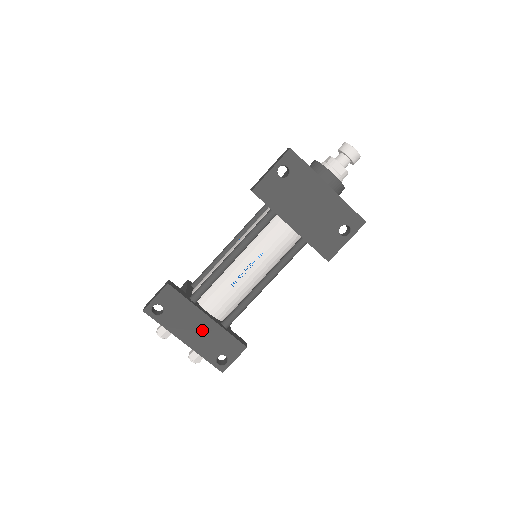
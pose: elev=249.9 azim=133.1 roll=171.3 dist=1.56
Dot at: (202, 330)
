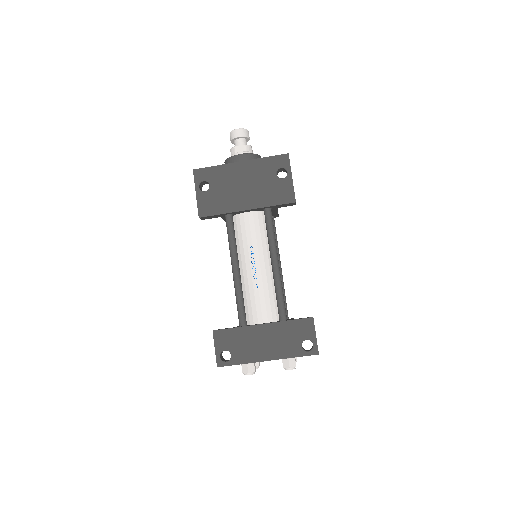
Dot at: (269, 338)
